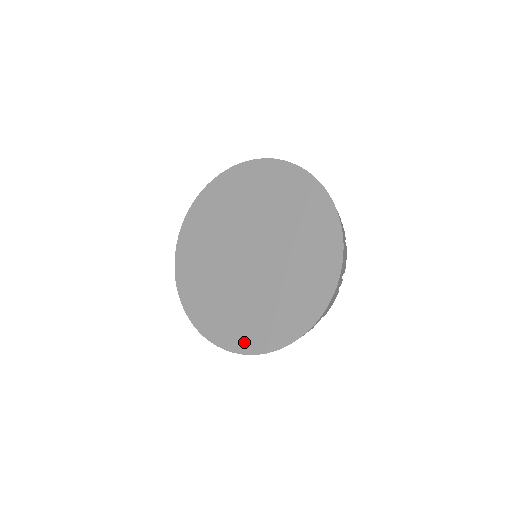
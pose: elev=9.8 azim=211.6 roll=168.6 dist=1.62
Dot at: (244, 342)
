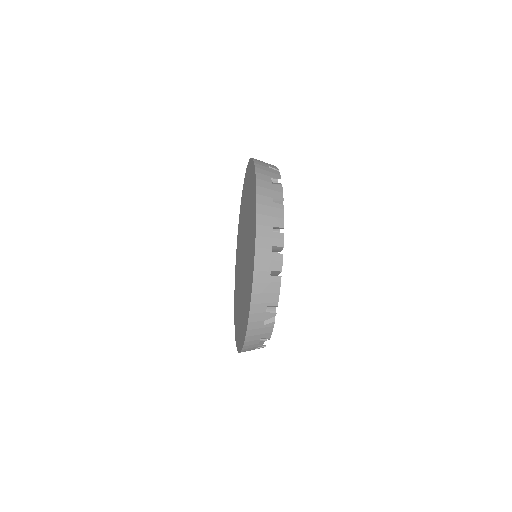
Dot at: (236, 331)
